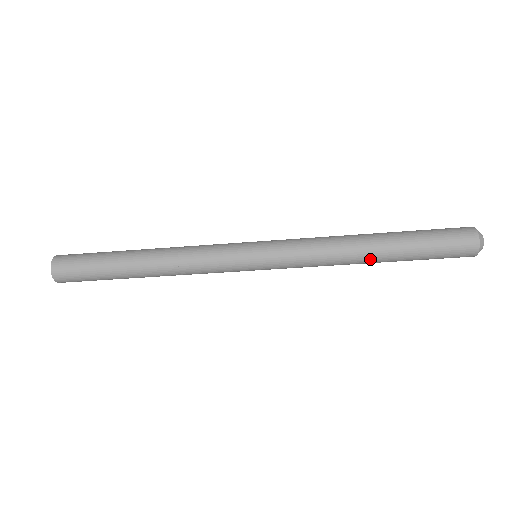
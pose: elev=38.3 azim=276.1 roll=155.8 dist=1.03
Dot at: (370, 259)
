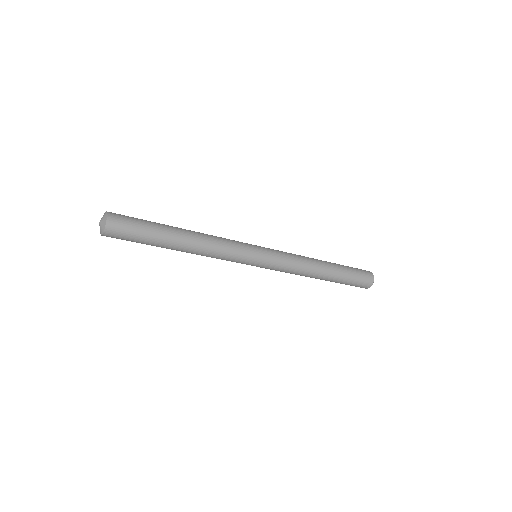
Dot at: occluded
